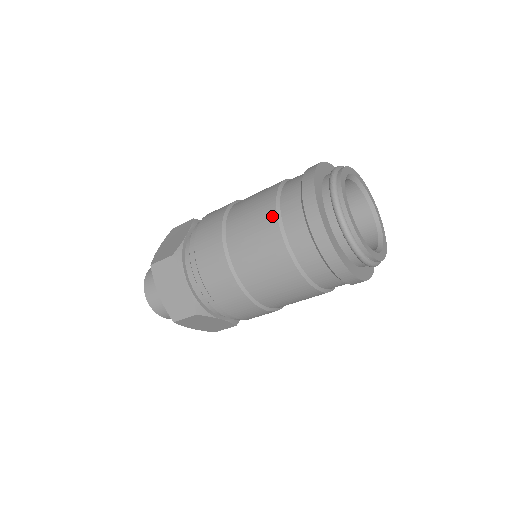
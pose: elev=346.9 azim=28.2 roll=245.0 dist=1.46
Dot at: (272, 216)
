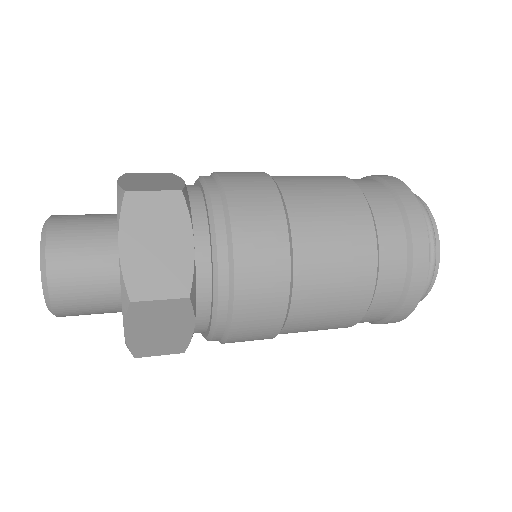
Dot at: (369, 283)
